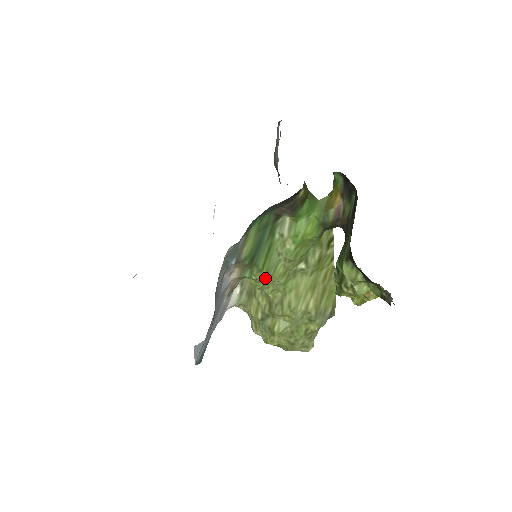
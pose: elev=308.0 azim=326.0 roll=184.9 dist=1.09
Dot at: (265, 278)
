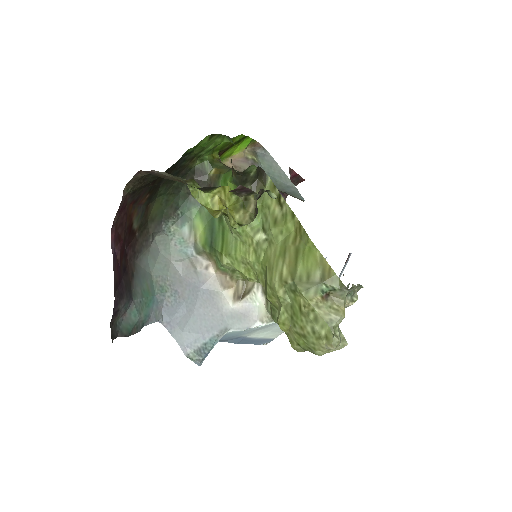
Dot at: (235, 262)
